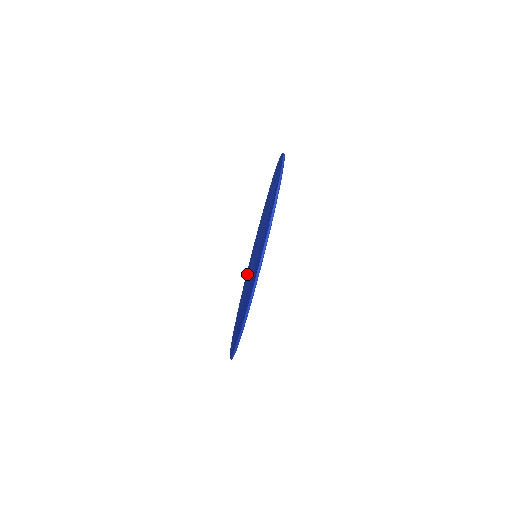
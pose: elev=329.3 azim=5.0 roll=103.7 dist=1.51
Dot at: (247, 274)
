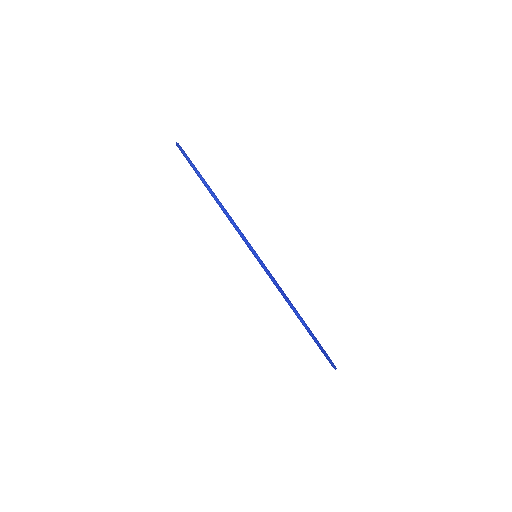
Dot at: occluded
